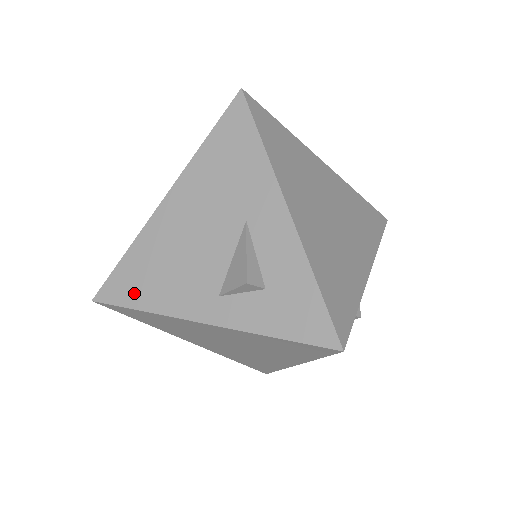
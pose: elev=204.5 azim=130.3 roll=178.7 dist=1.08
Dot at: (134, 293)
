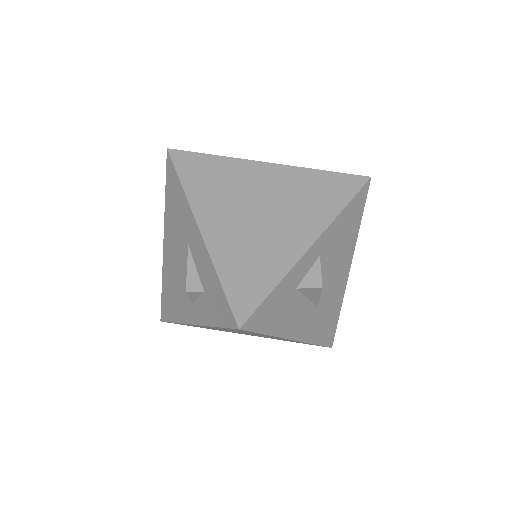
Dot at: (169, 311)
